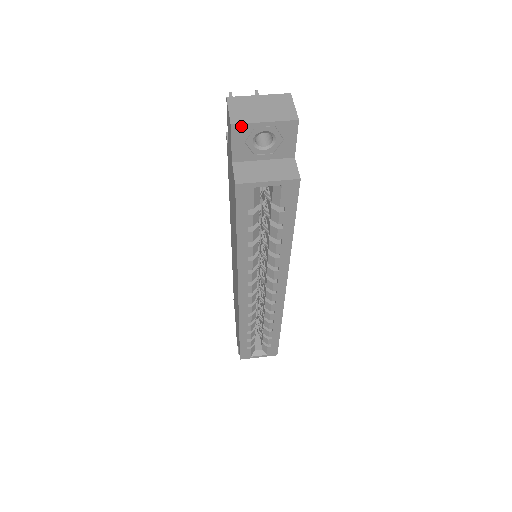
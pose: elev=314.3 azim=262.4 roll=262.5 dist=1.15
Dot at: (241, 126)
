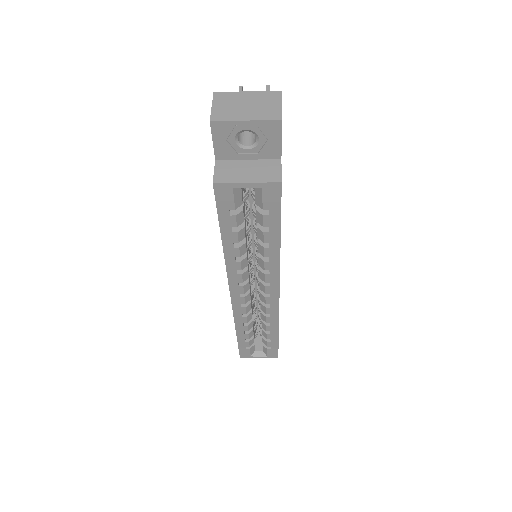
Dot at: (221, 123)
